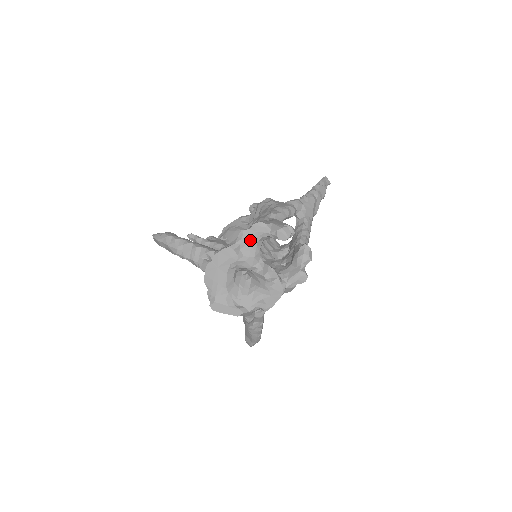
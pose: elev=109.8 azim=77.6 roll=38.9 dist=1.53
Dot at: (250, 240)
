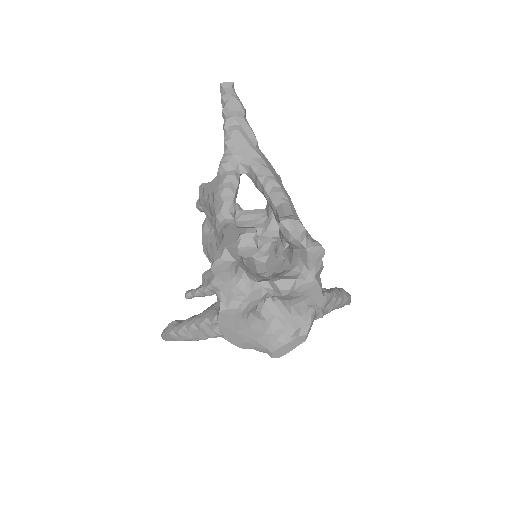
Dot at: (228, 283)
